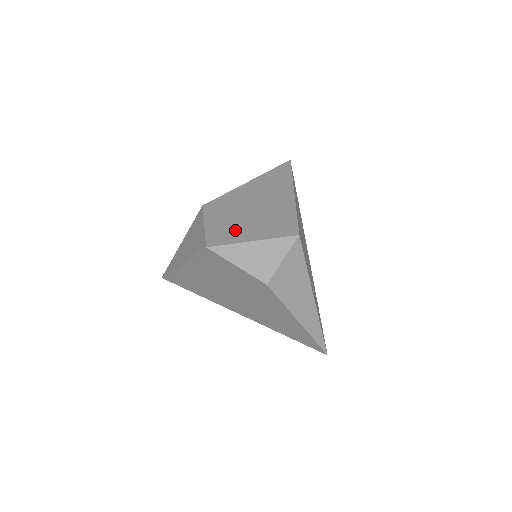
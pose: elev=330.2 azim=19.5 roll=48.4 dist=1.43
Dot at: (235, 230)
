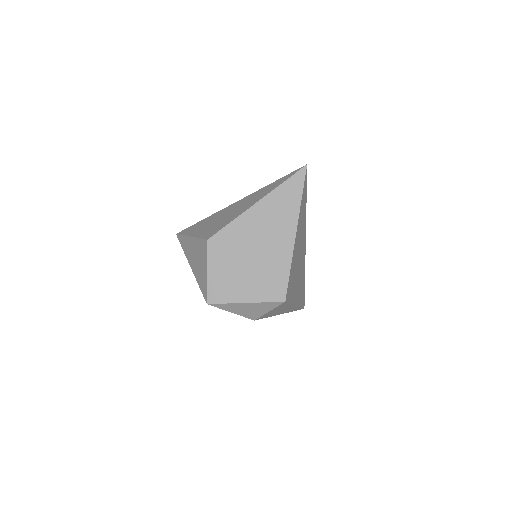
Dot at: (233, 285)
